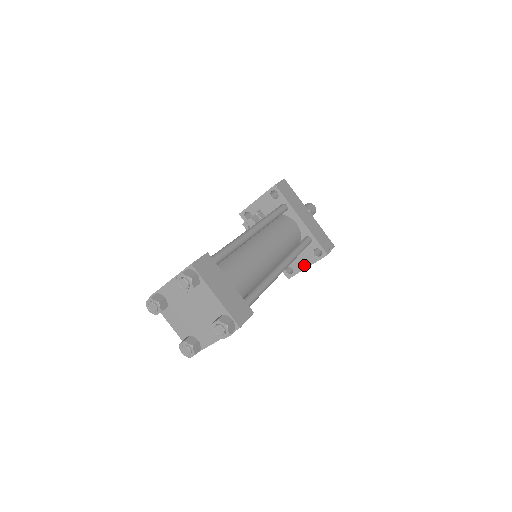
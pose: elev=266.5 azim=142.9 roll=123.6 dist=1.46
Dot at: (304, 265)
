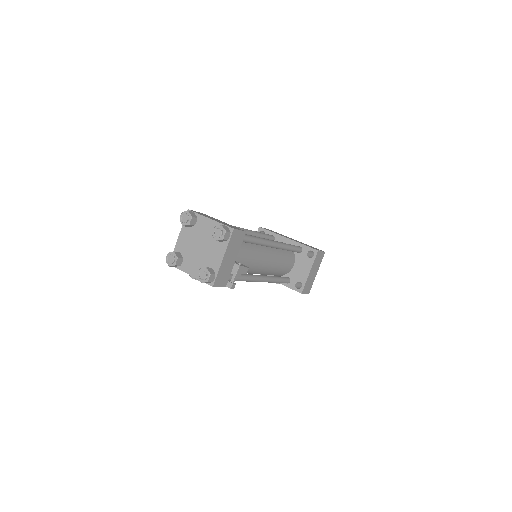
Dot at: (306, 272)
